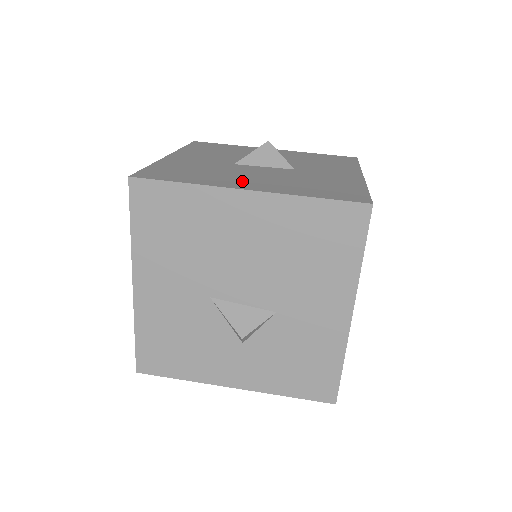
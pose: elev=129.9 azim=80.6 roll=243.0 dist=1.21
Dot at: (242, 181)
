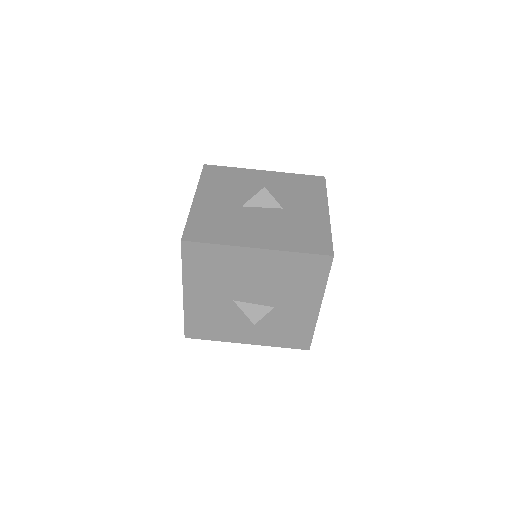
Dot at: (252, 235)
